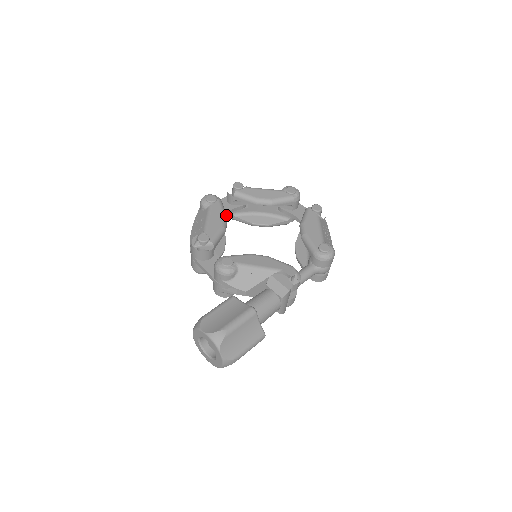
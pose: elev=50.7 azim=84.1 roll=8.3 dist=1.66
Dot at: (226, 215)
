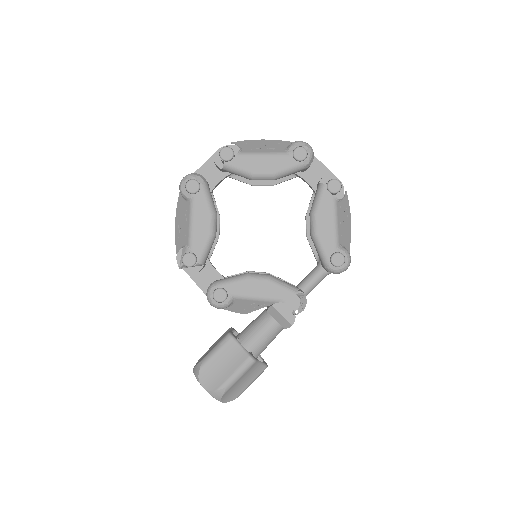
Dot at: (214, 210)
